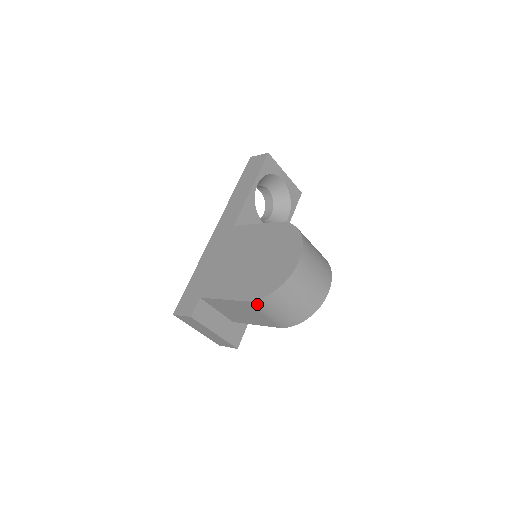
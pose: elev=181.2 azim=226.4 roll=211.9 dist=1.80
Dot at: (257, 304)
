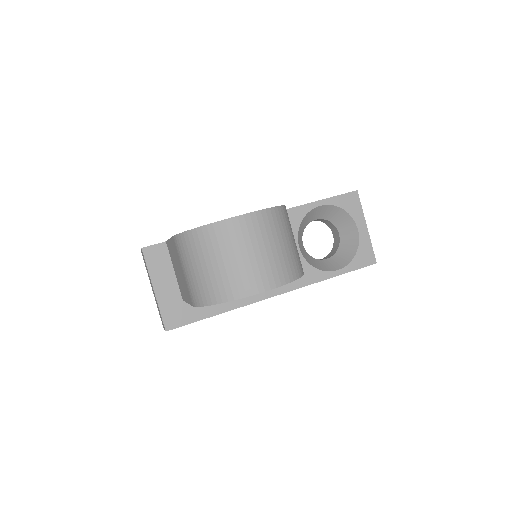
Dot at: (178, 243)
